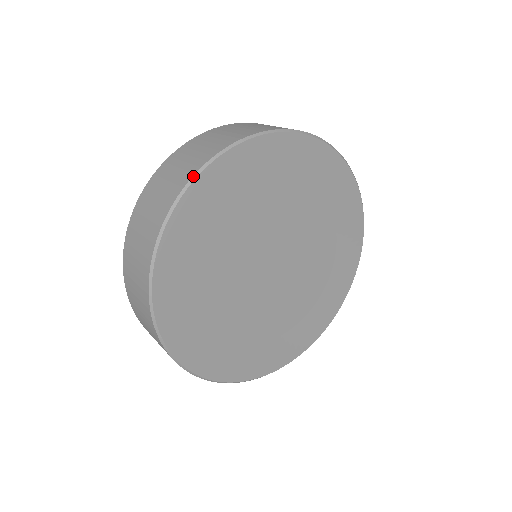
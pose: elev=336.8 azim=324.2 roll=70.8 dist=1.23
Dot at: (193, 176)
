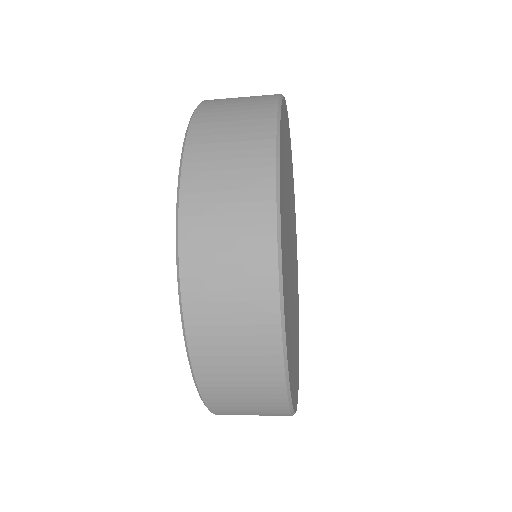
Dot at: occluded
